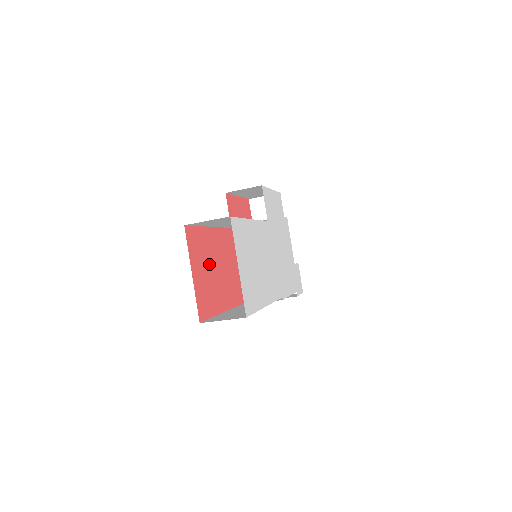
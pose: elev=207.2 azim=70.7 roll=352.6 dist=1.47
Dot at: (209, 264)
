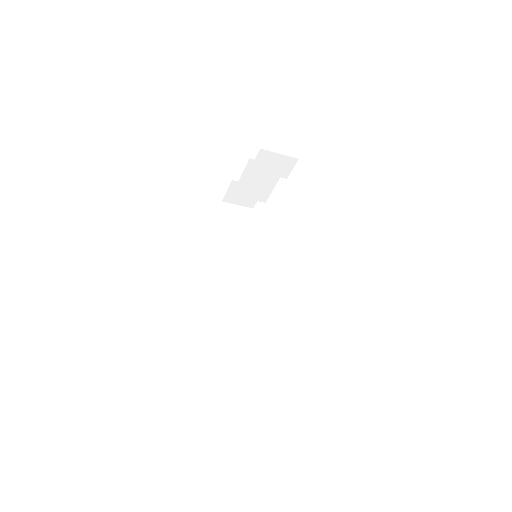
Dot at: occluded
